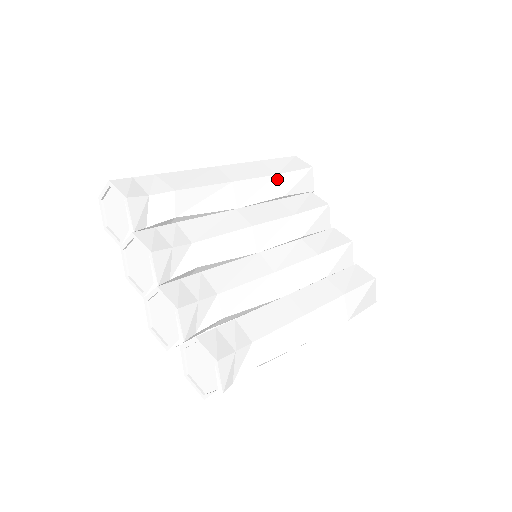
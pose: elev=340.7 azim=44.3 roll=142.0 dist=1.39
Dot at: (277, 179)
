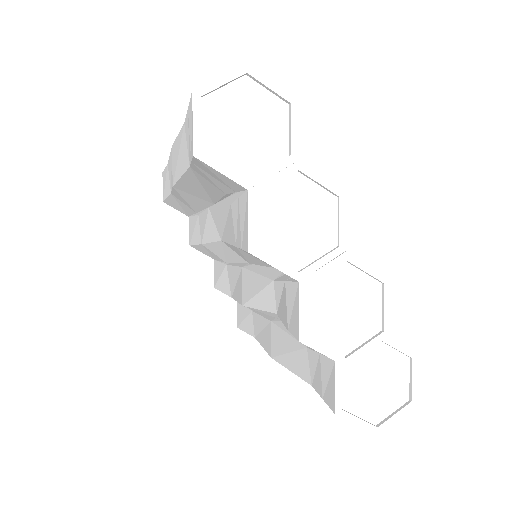
Dot at: occluded
